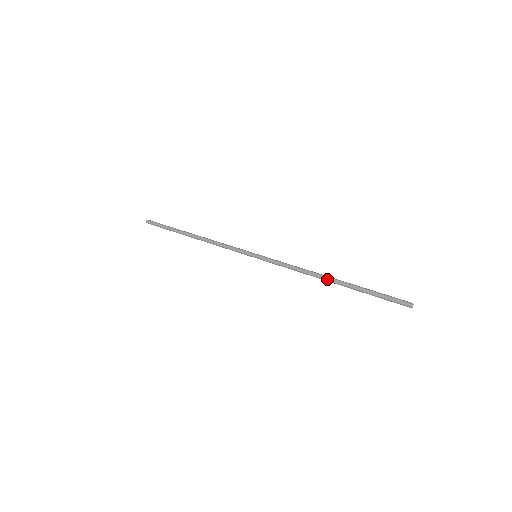
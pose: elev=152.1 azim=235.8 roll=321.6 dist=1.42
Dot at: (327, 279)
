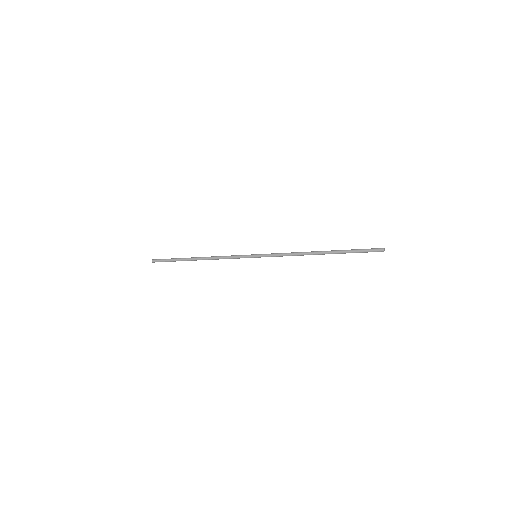
Dot at: (317, 253)
